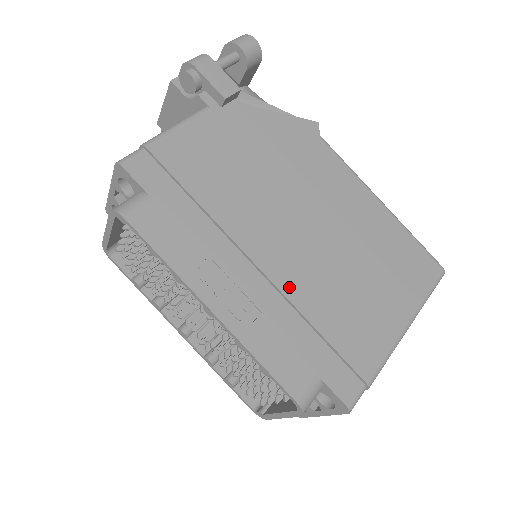
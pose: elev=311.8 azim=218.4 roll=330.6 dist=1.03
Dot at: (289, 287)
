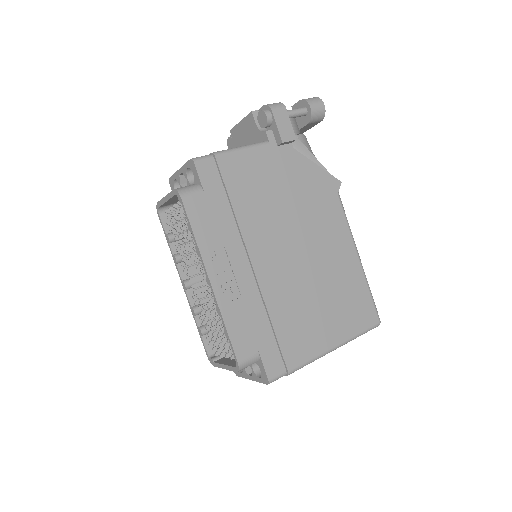
Dot at: (267, 288)
